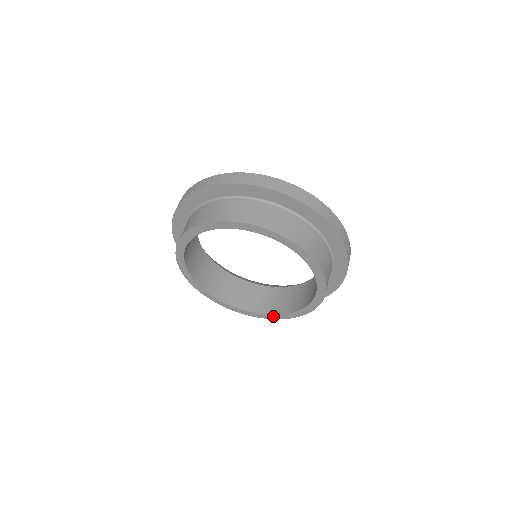
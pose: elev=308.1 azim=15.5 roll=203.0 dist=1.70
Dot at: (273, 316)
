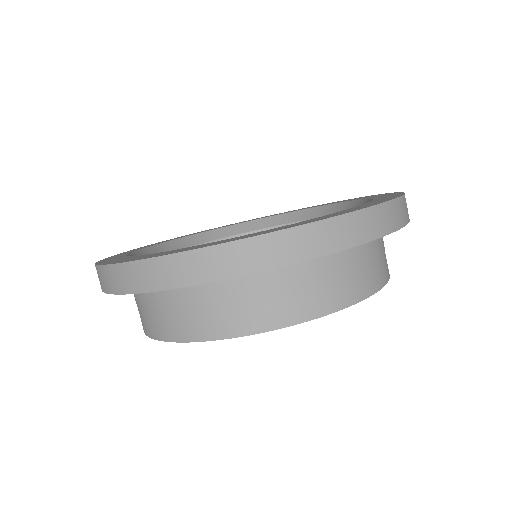
Dot at: occluded
